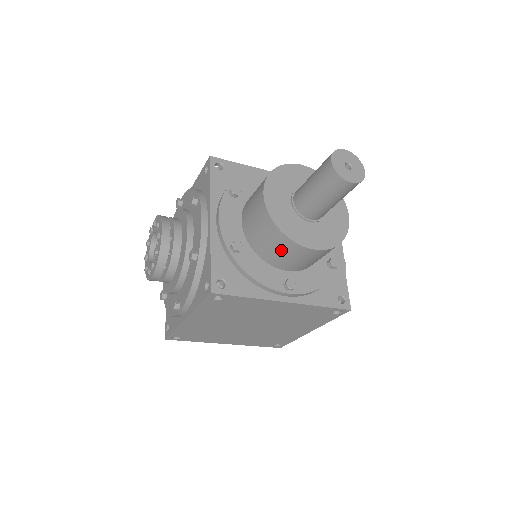
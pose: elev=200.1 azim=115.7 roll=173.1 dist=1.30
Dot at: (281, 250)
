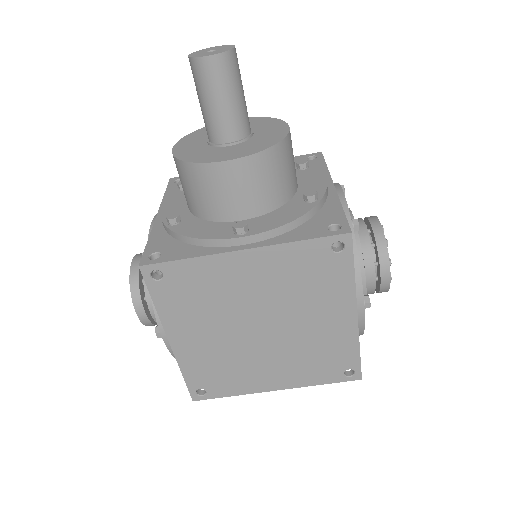
Dot at: (205, 188)
